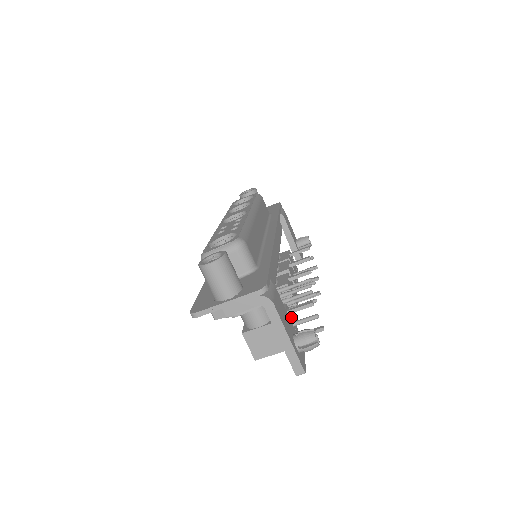
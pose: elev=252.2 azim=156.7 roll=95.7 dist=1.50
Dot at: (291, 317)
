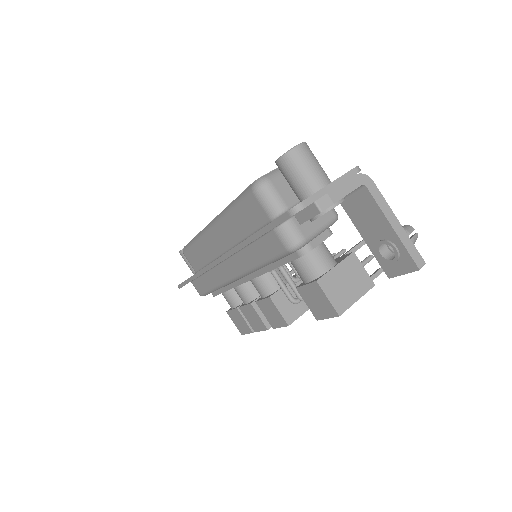
Dot at: occluded
